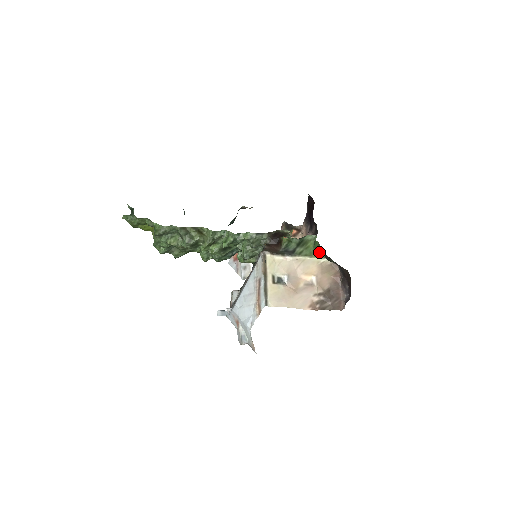
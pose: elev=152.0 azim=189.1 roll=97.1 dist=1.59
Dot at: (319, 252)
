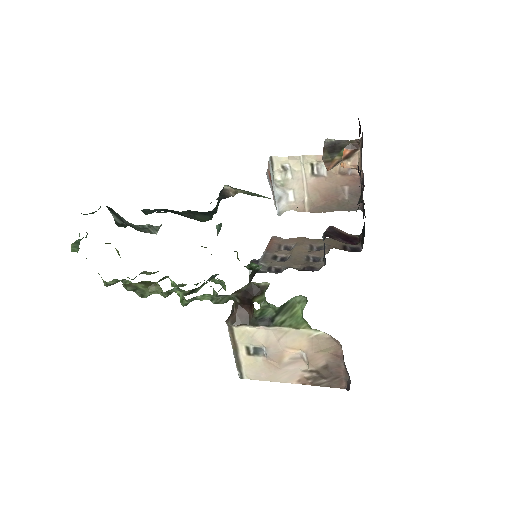
Dot at: (309, 325)
